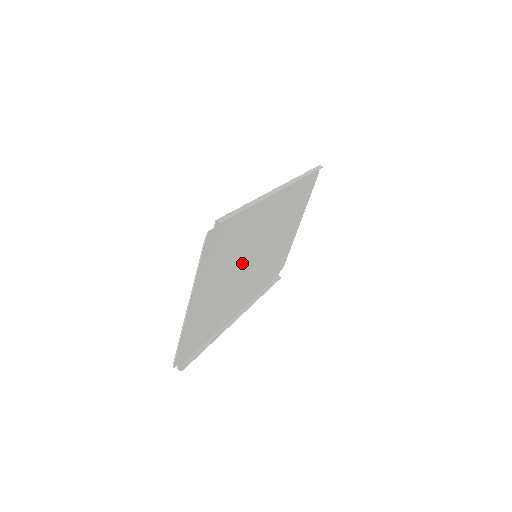
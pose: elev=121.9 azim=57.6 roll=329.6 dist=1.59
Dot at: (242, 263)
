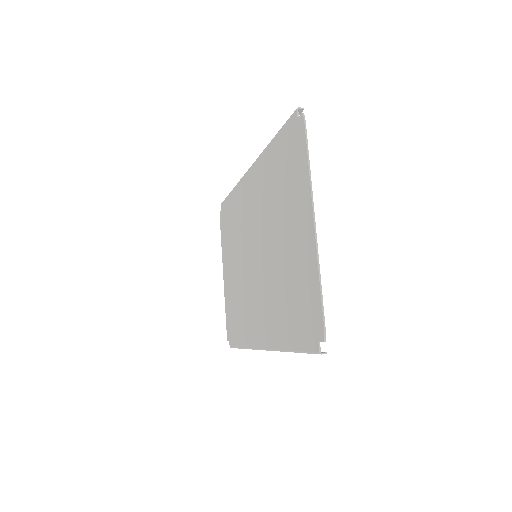
Dot at: (267, 242)
